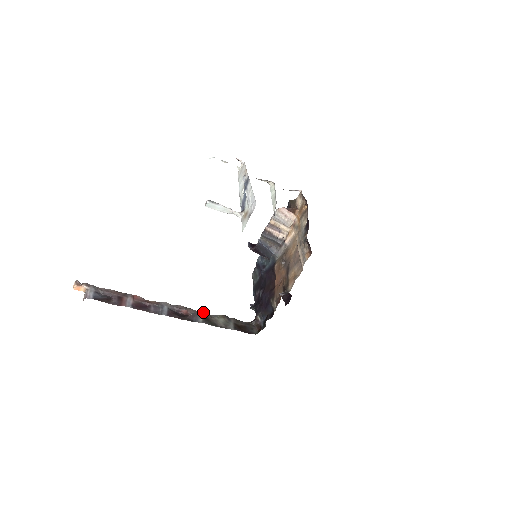
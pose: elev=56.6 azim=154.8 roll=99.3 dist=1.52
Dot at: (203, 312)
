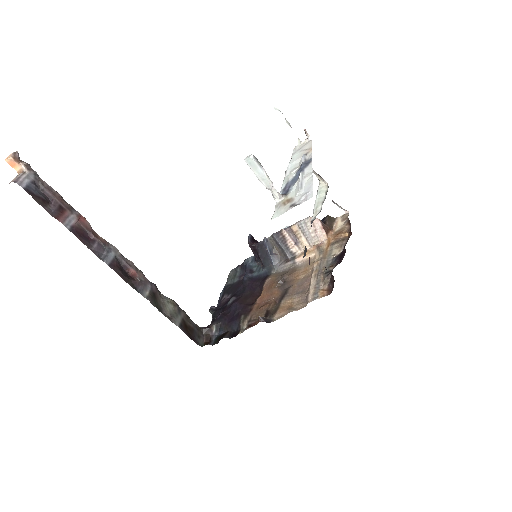
Dot at: (154, 285)
